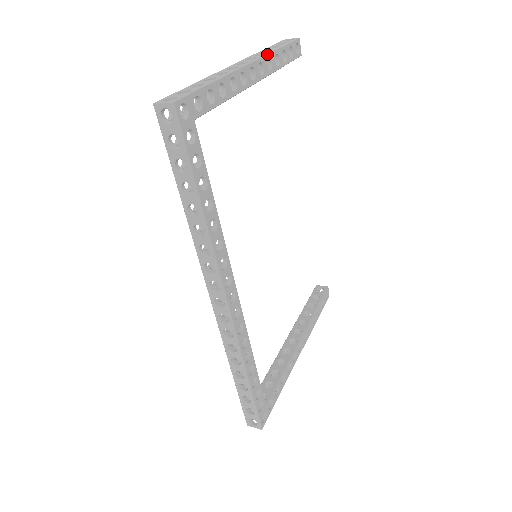
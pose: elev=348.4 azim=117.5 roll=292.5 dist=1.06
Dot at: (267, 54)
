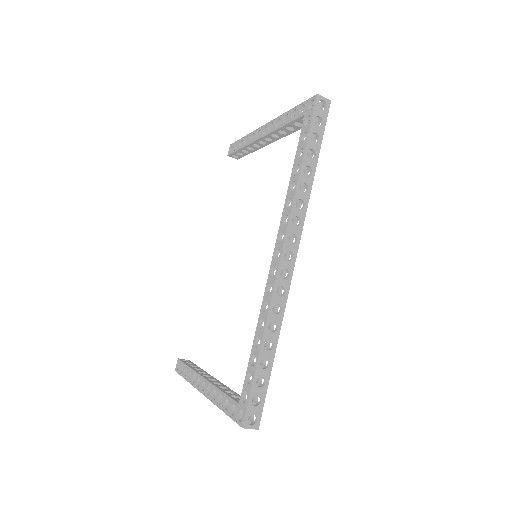
Dot at: occluded
